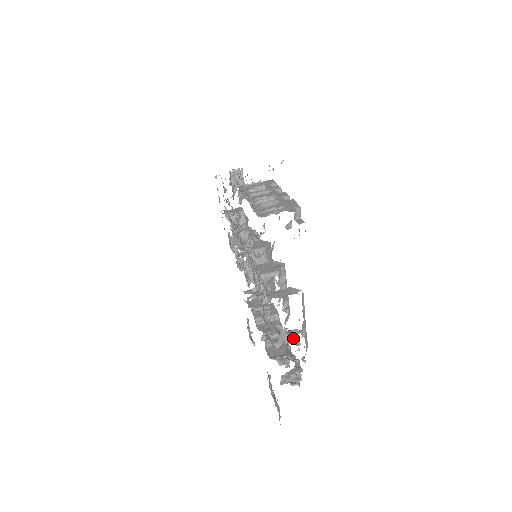
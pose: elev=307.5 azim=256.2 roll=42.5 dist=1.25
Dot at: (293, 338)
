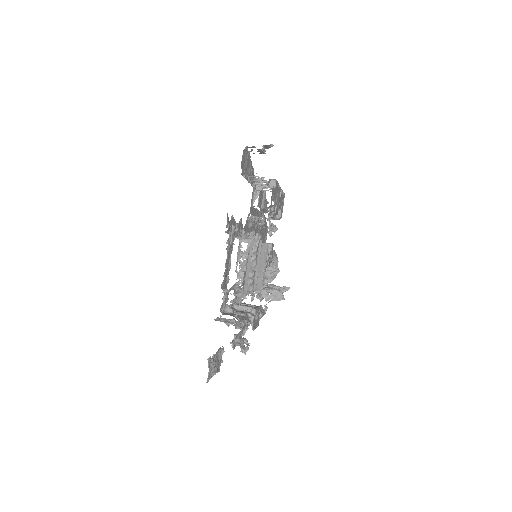
Dot at: (241, 289)
